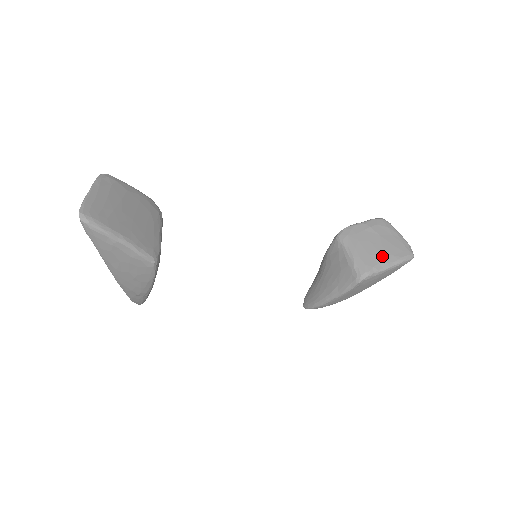
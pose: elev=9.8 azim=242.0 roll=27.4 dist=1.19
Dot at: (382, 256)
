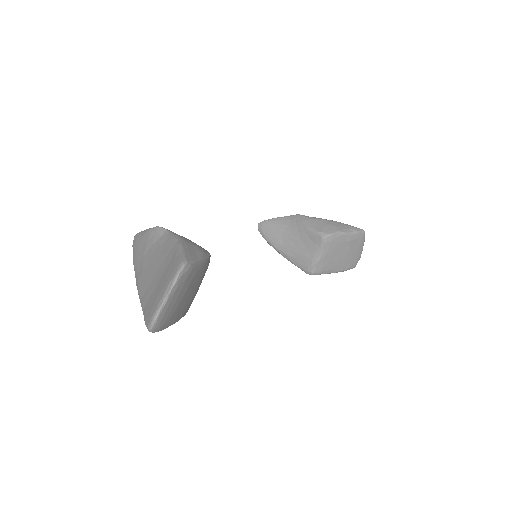
Dot at: (337, 265)
